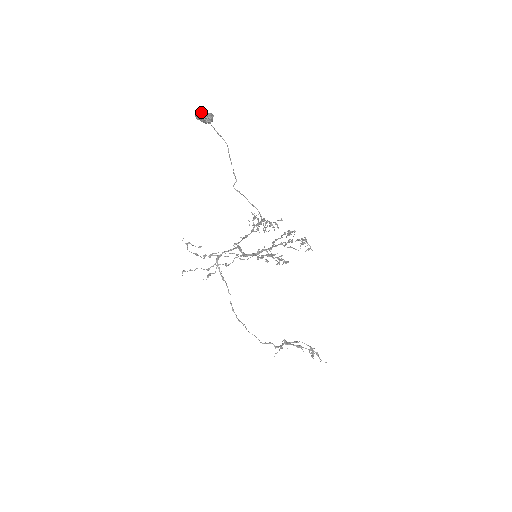
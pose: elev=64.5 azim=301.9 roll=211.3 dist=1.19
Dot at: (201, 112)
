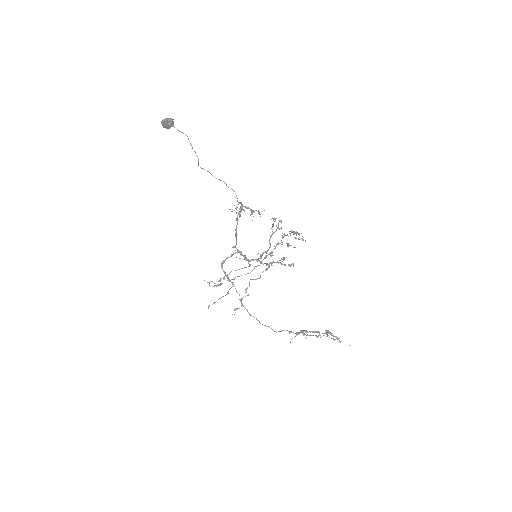
Dot at: (164, 119)
